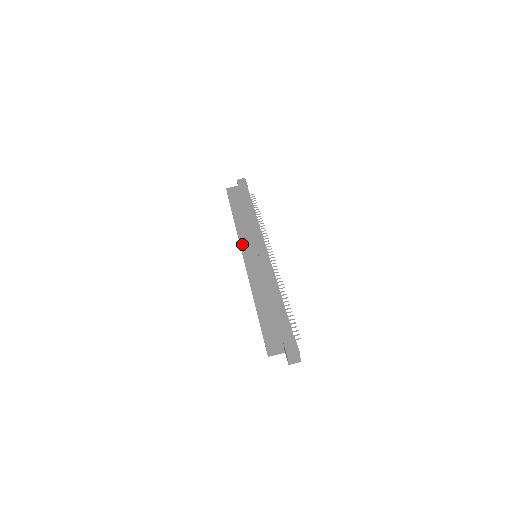
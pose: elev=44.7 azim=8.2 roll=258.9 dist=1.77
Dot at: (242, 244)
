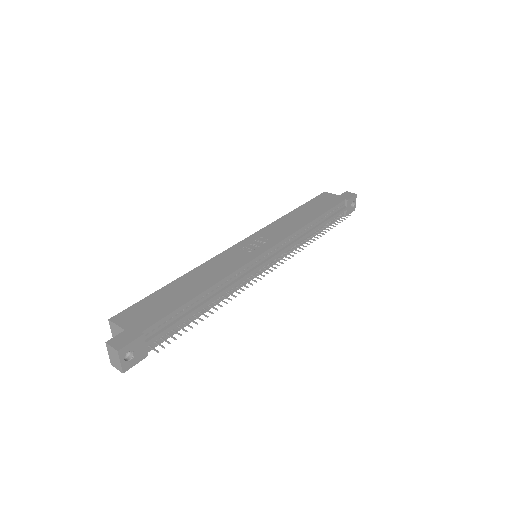
Dot at: (255, 234)
